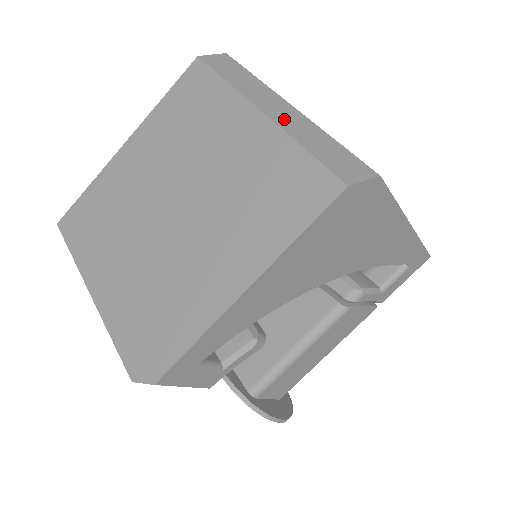
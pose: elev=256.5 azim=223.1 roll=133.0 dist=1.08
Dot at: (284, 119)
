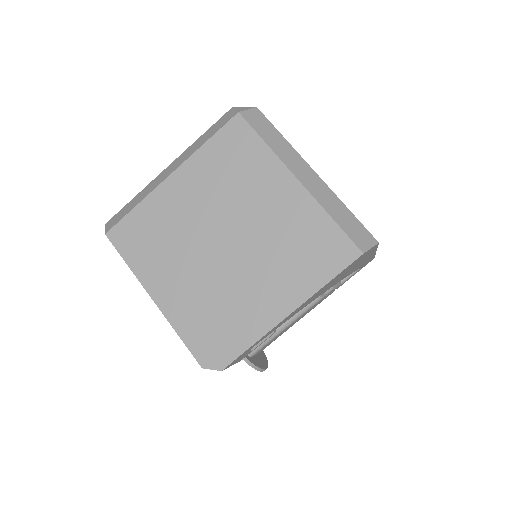
Dot at: (315, 189)
